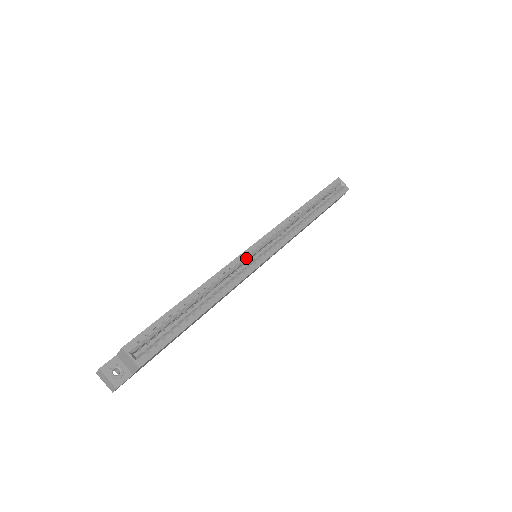
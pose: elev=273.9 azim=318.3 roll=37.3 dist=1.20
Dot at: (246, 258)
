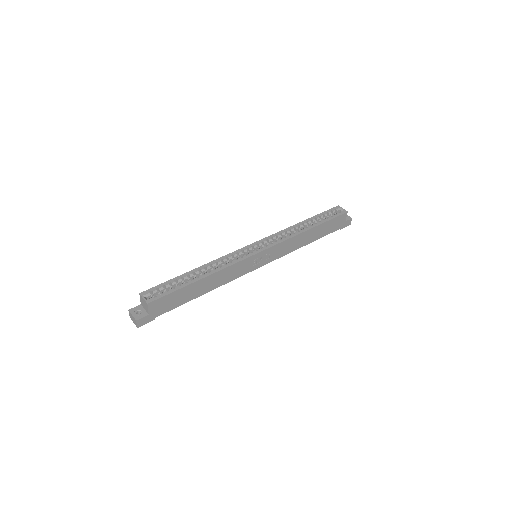
Dot at: (241, 252)
